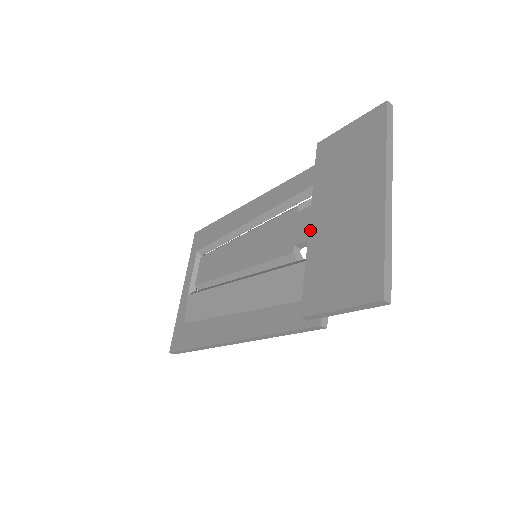
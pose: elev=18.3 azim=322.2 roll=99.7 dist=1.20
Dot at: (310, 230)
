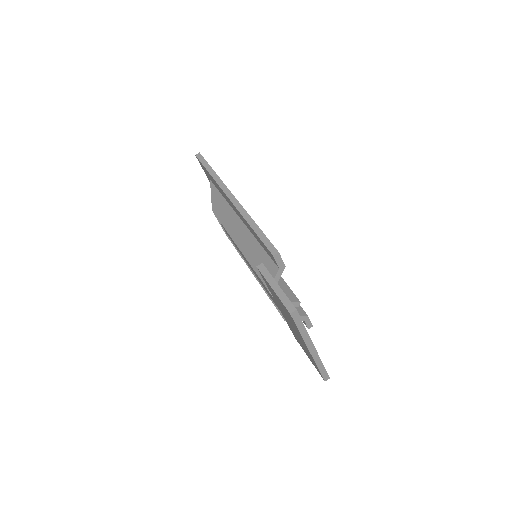
Dot at: occluded
